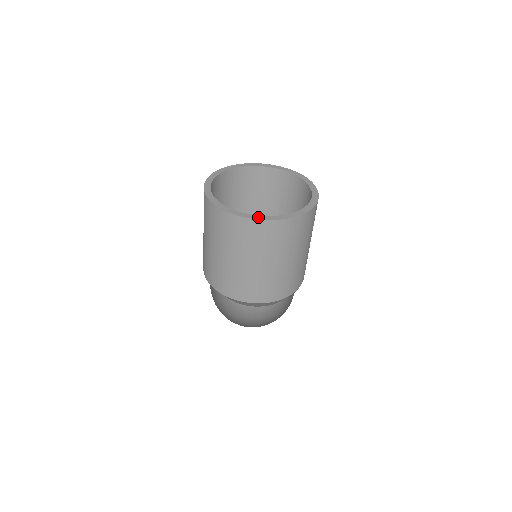
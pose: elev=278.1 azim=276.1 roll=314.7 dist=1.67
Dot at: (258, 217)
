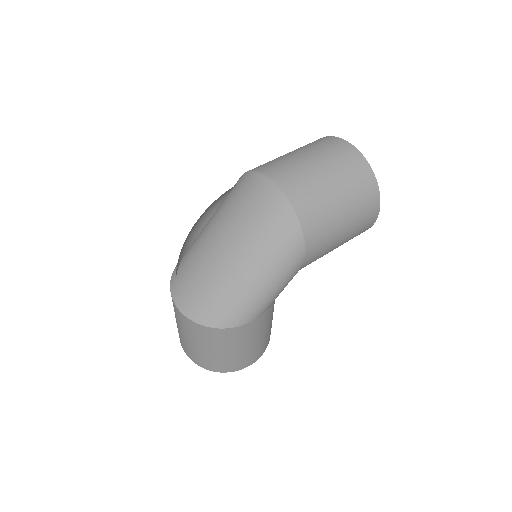
Dot at: (351, 147)
